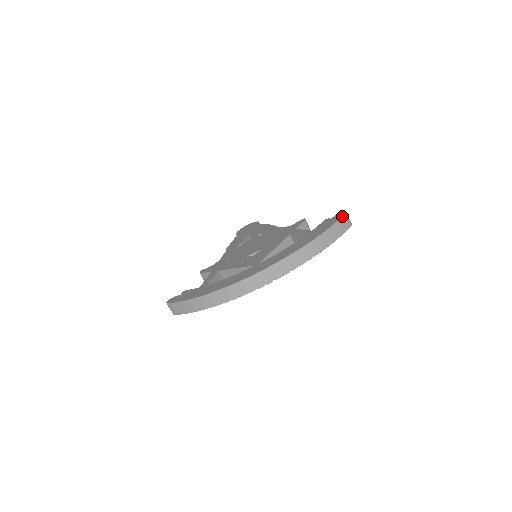
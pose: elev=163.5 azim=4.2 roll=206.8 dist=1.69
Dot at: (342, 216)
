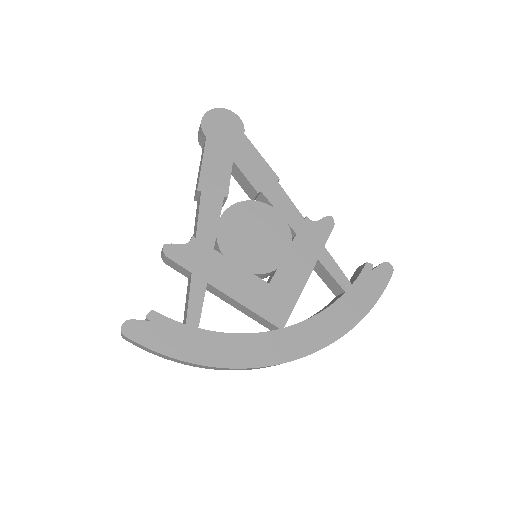
Dot at: occluded
